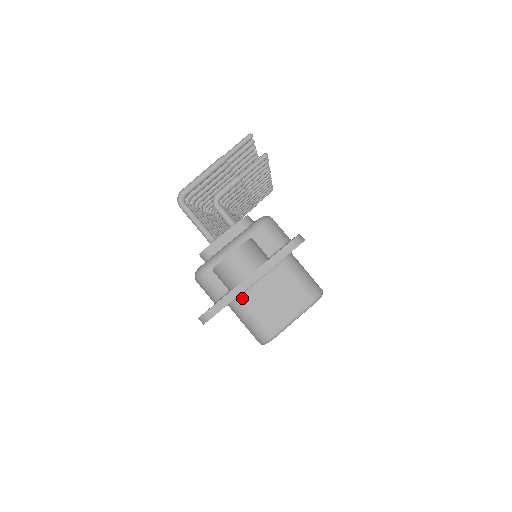
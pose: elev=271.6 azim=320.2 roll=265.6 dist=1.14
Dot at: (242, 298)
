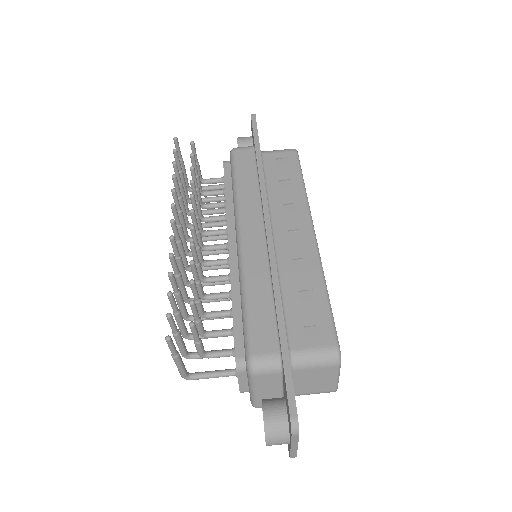
Dot at: occluded
